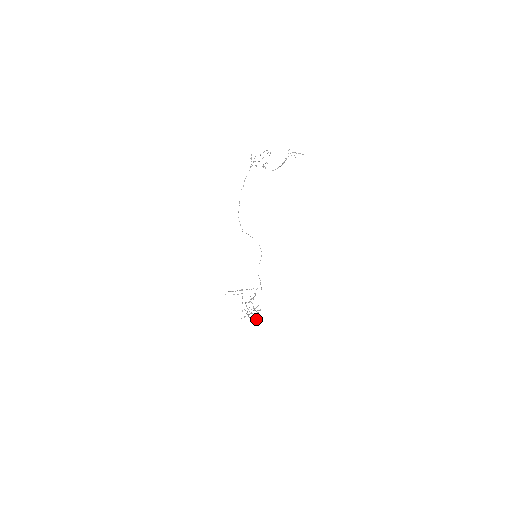
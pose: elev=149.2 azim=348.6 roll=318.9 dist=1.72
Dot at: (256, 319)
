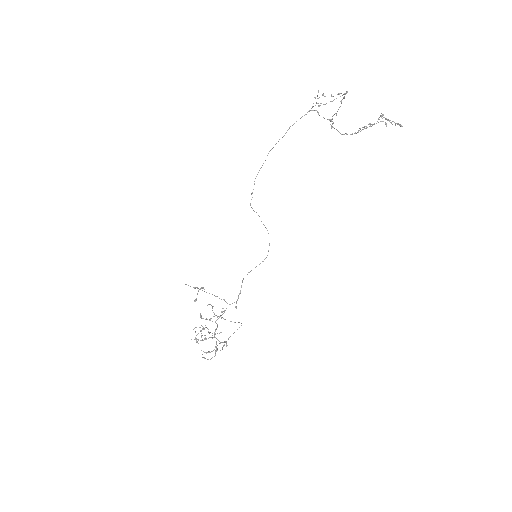
Dot at: (208, 351)
